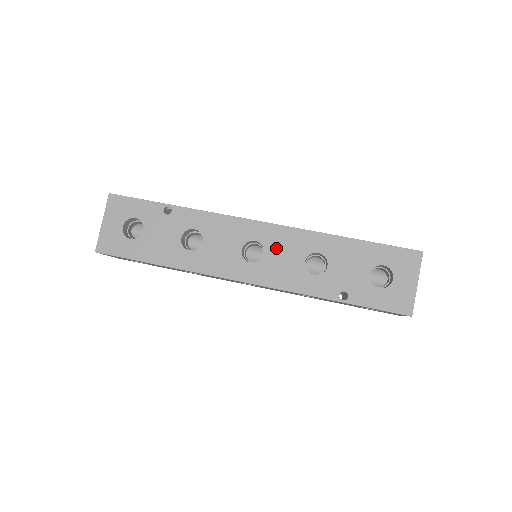
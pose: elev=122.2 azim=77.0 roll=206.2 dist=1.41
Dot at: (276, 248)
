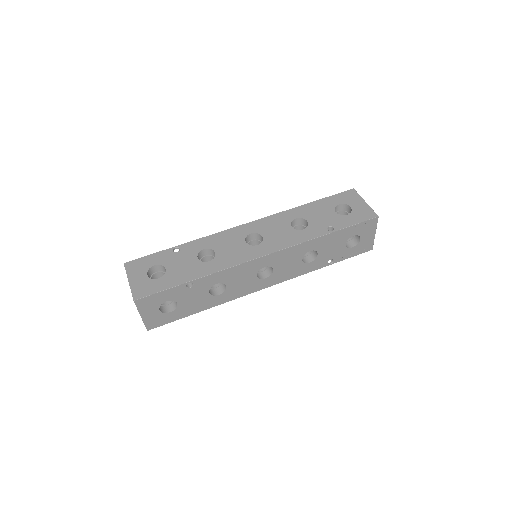
Dot at: (268, 230)
